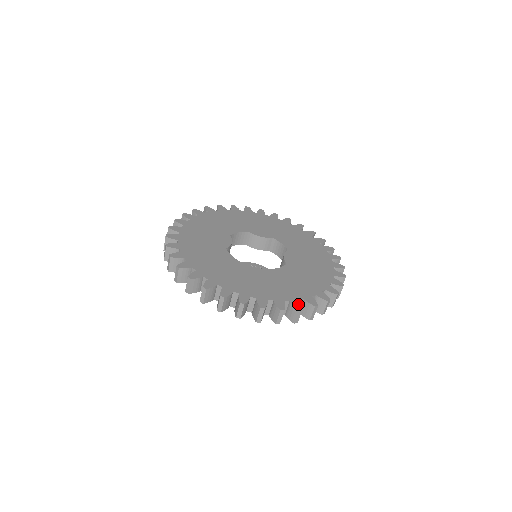
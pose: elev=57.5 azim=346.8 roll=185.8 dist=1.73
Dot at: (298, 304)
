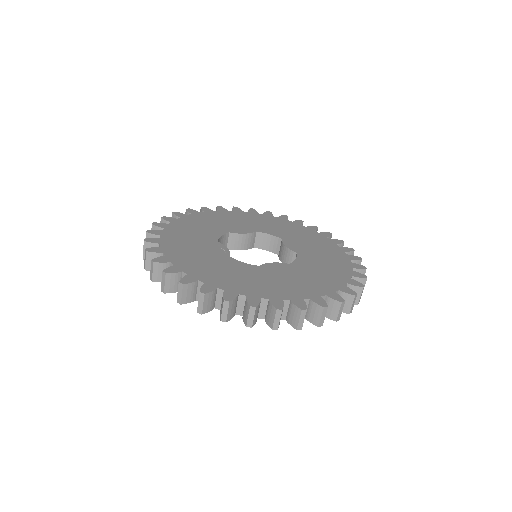
Dot at: (188, 280)
